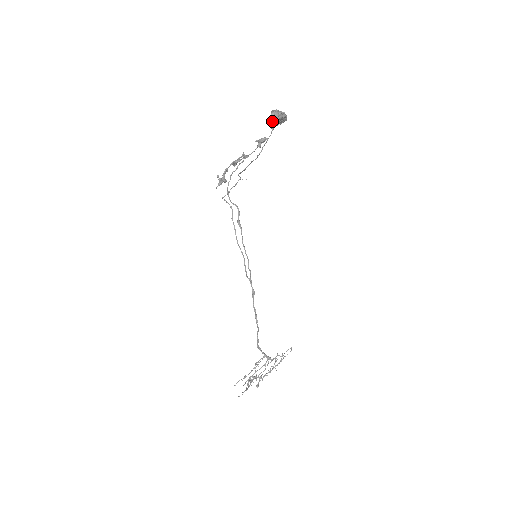
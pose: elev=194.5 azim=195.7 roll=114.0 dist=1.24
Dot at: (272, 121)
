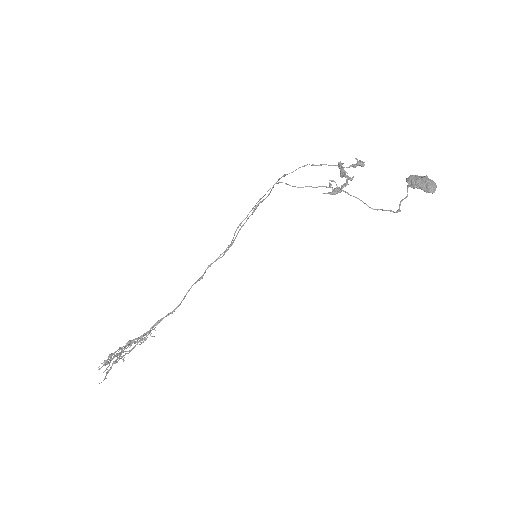
Dot at: (431, 192)
